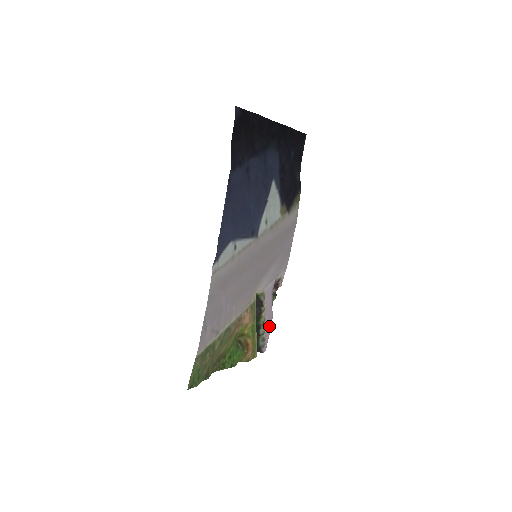
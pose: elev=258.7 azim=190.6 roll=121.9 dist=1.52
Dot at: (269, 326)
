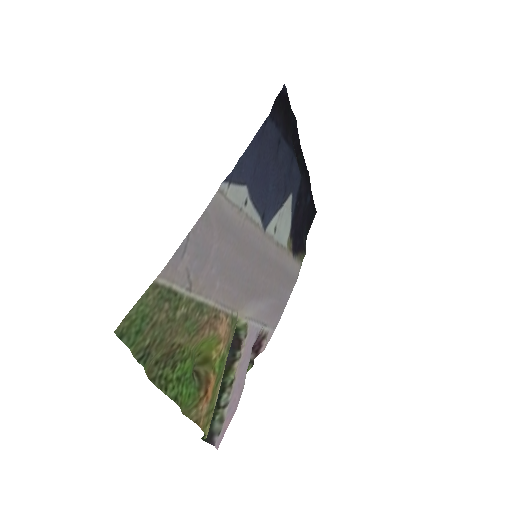
Dot at: (235, 402)
